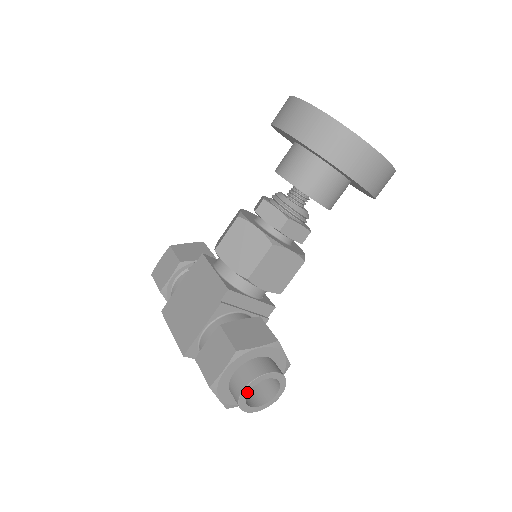
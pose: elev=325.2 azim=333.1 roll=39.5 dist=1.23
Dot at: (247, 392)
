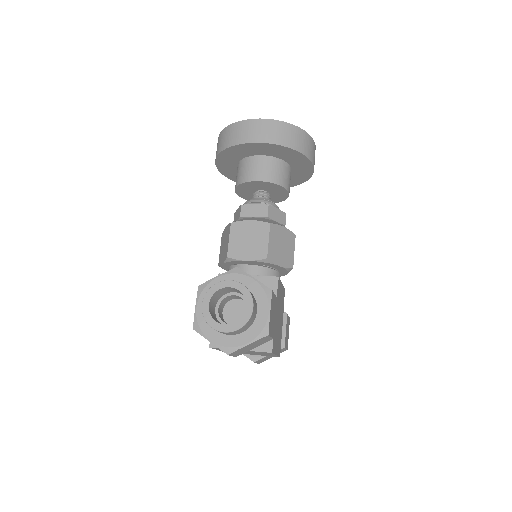
Dot at: (208, 307)
